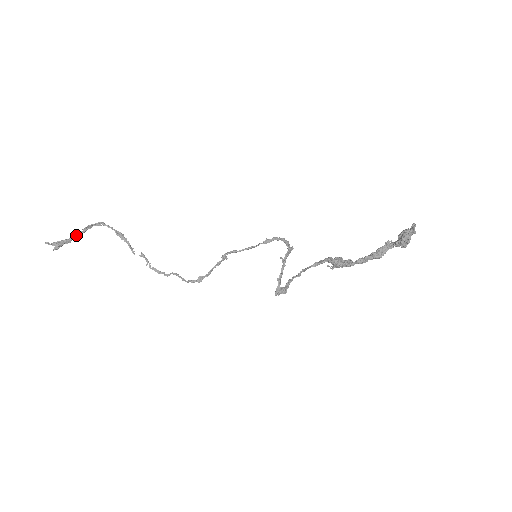
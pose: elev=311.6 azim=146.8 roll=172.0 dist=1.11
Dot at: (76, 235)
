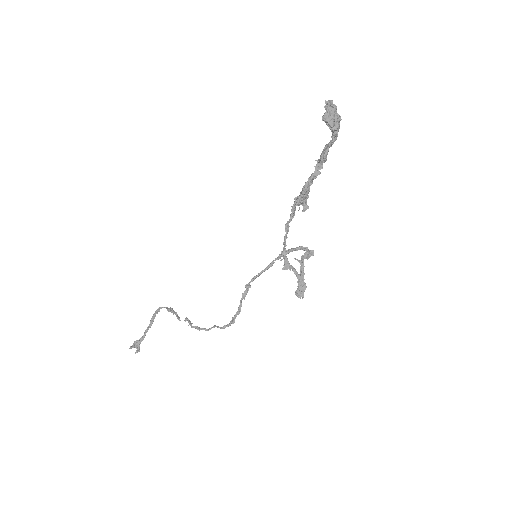
Dot at: (147, 330)
